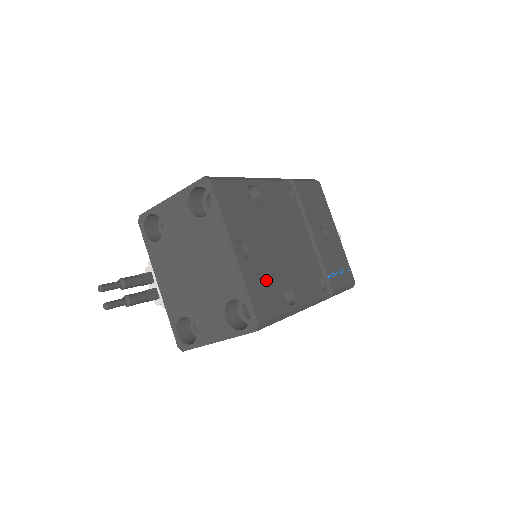
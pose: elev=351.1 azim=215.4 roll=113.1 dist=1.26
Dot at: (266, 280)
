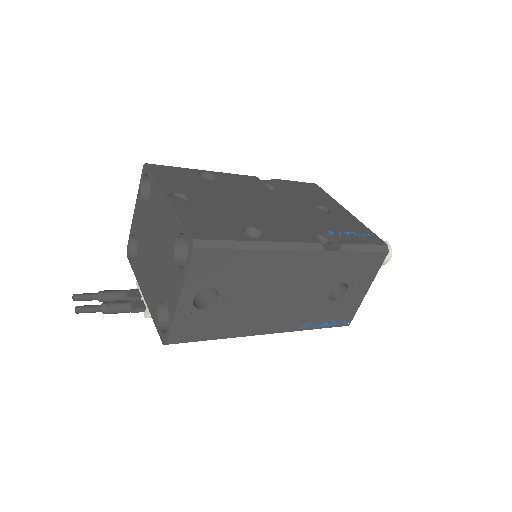
Dot at: (214, 218)
